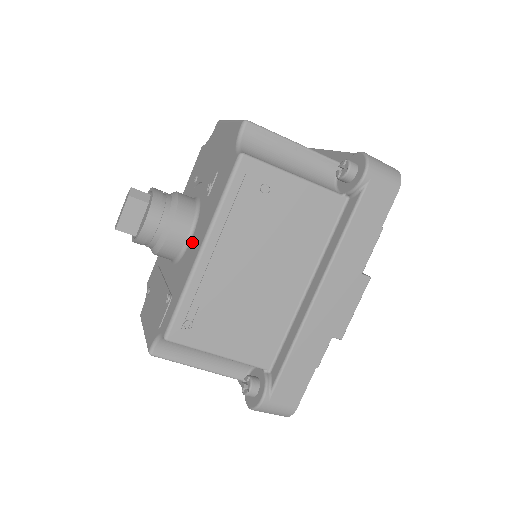
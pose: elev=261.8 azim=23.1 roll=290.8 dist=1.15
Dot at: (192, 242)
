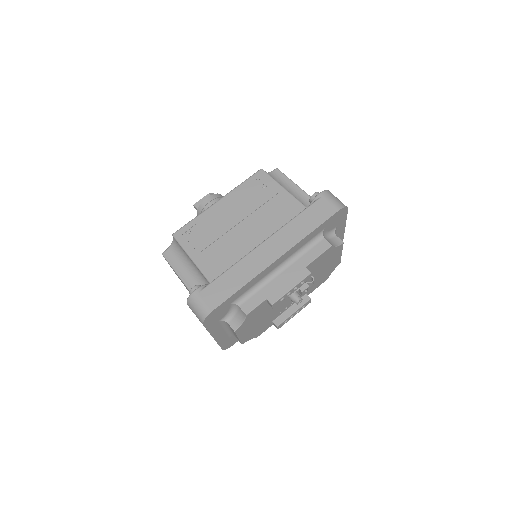
Dot at: occluded
